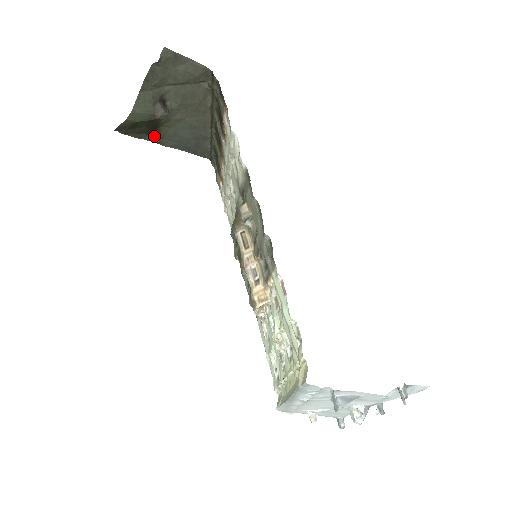
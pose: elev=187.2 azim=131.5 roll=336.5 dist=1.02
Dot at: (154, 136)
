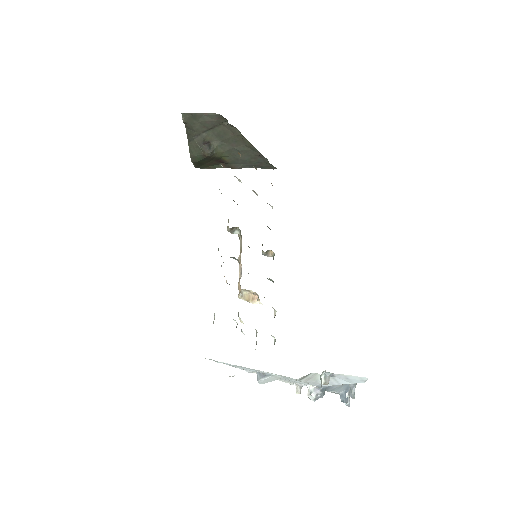
Dot at: (224, 164)
